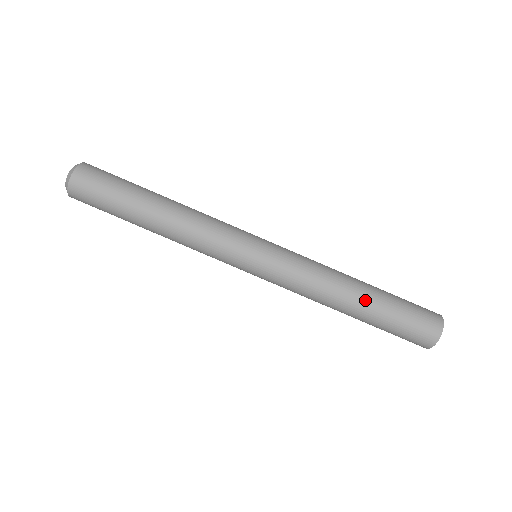
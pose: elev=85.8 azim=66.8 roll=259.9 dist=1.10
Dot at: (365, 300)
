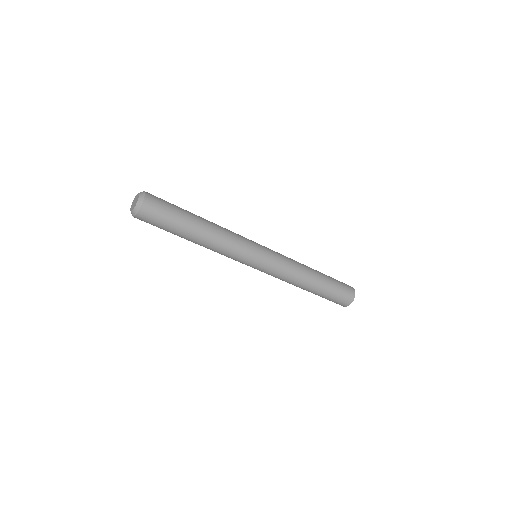
Dot at: (315, 288)
